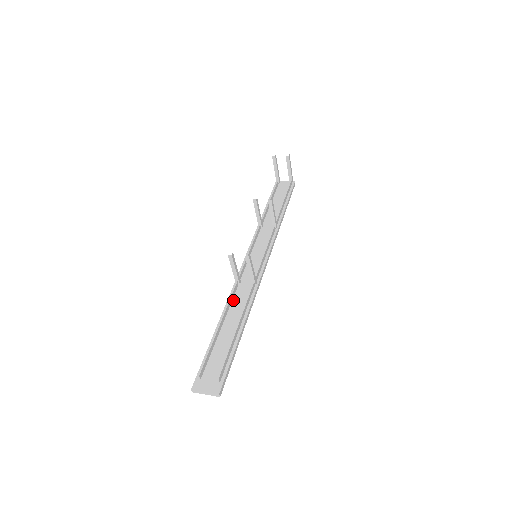
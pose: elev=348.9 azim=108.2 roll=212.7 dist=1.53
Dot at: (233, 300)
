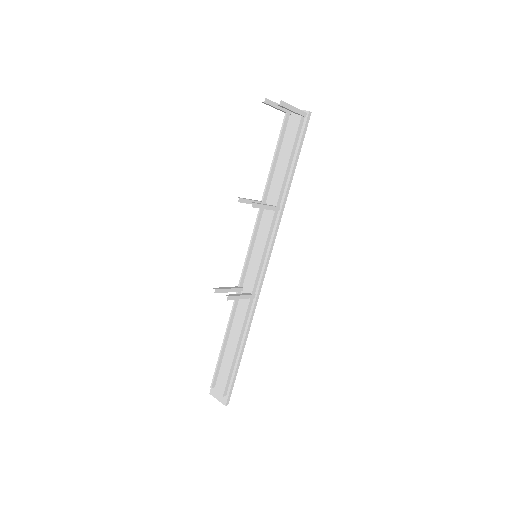
Dot at: (236, 311)
